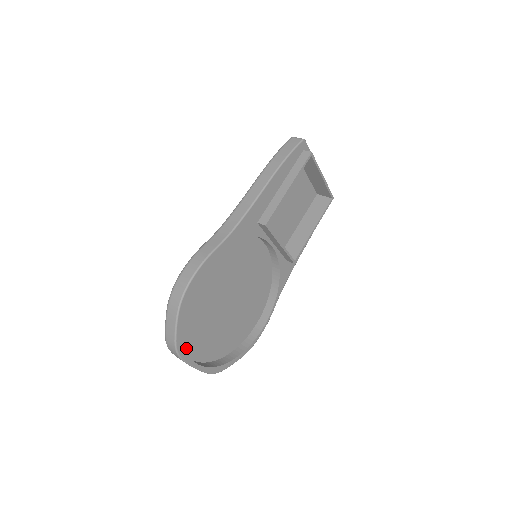
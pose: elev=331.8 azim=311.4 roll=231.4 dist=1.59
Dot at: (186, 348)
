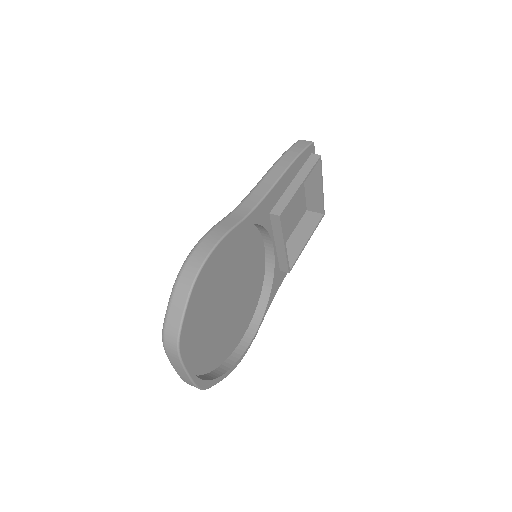
Dot at: occluded
